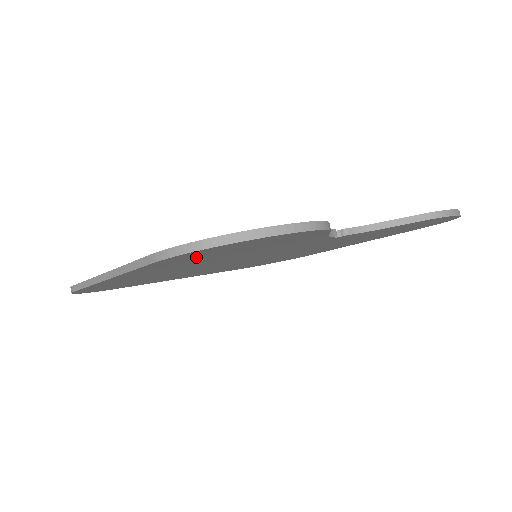
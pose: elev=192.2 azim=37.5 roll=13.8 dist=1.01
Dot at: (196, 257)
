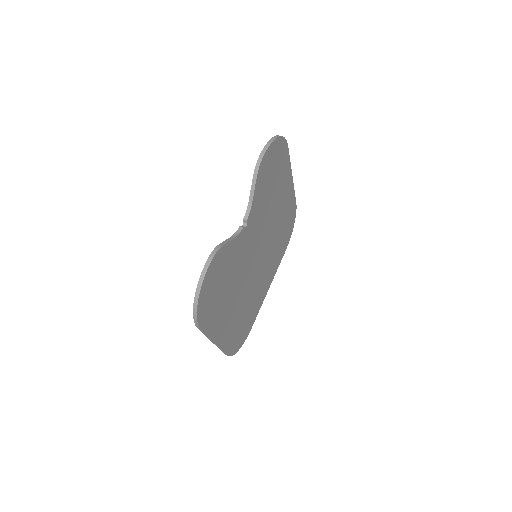
Dot at: (211, 308)
